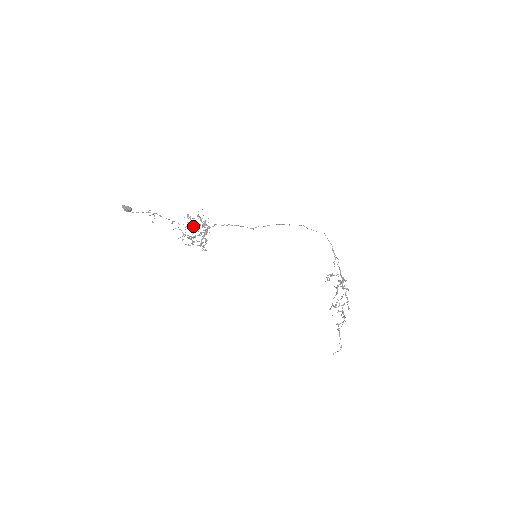
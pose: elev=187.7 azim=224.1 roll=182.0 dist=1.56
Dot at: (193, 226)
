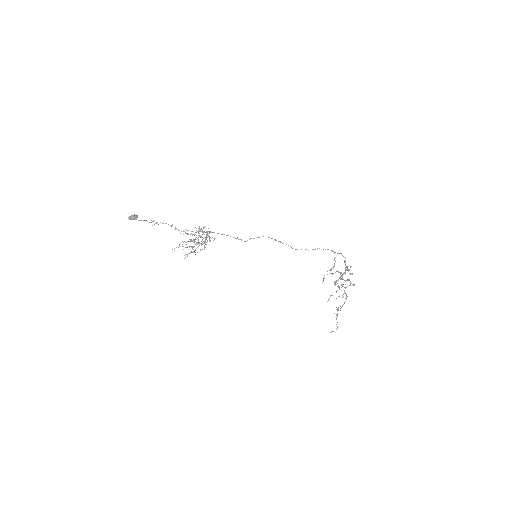
Dot at: (191, 241)
